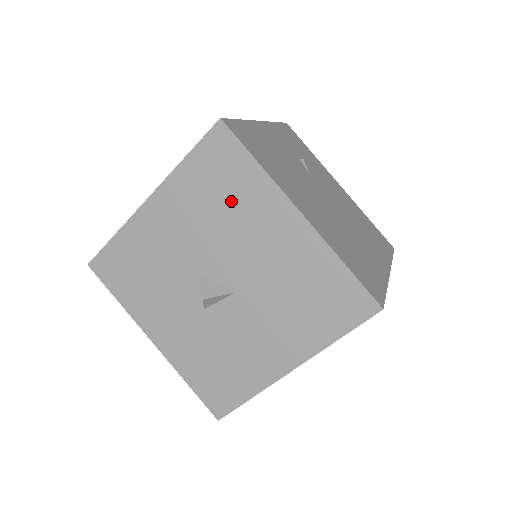
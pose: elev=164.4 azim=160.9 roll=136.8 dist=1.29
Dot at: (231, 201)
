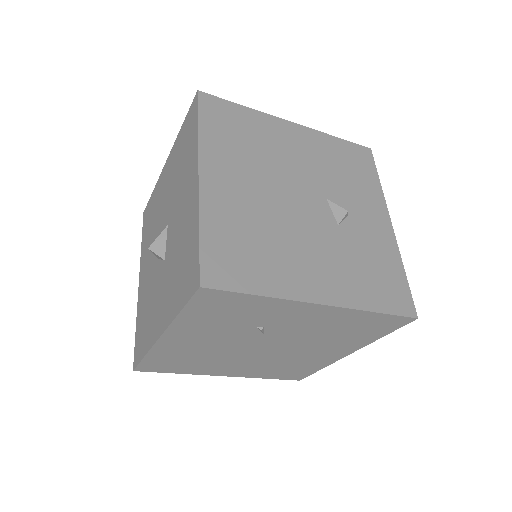
Dot at: (153, 214)
